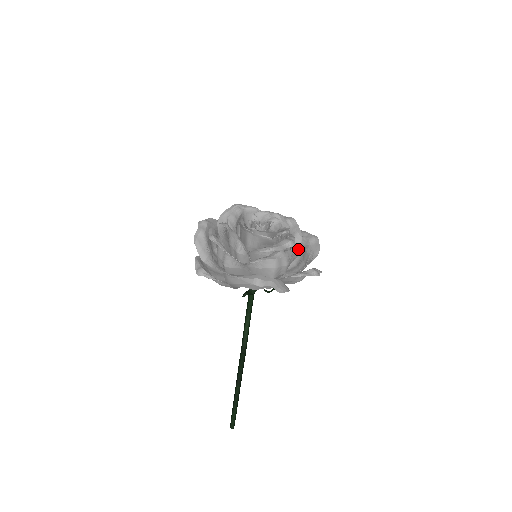
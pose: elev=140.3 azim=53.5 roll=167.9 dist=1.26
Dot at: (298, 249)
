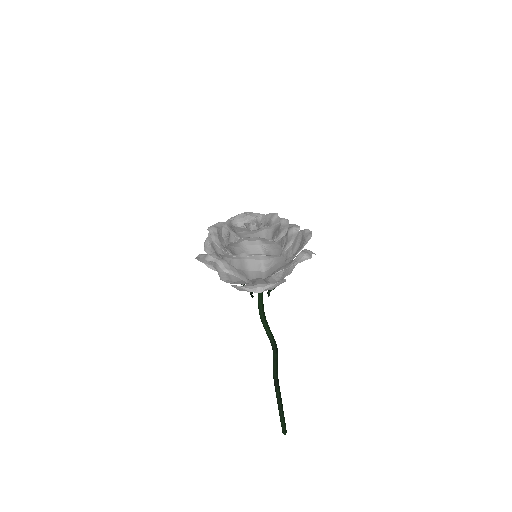
Dot at: occluded
